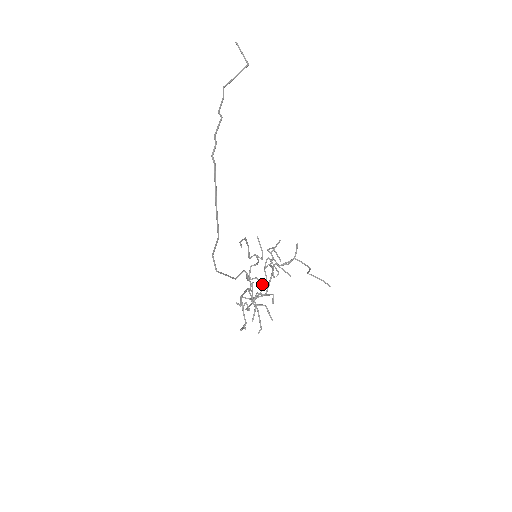
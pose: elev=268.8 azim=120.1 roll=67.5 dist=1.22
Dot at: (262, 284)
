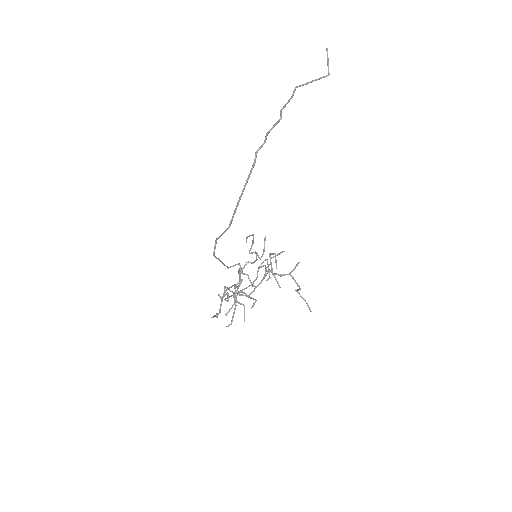
Dot at: (250, 282)
